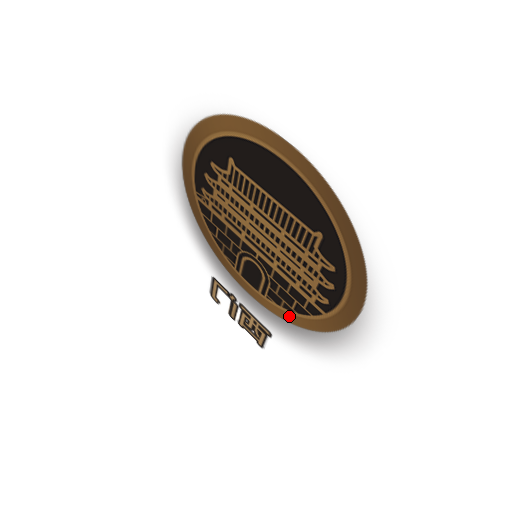
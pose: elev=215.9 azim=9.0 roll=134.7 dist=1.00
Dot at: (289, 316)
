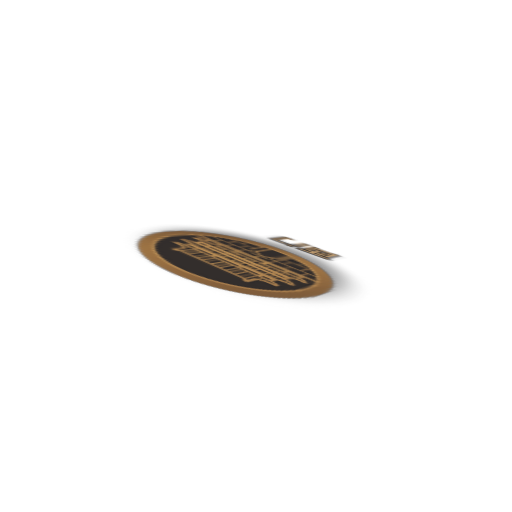
Dot at: (313, 267)
